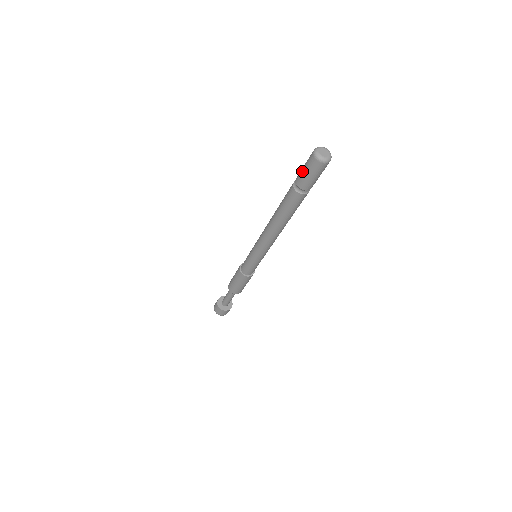
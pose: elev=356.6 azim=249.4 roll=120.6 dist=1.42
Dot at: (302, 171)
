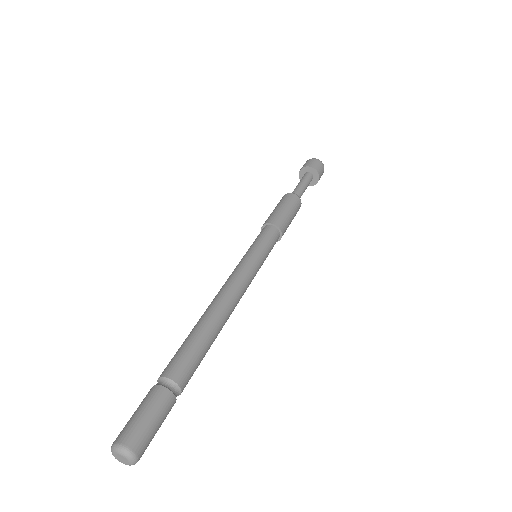
Dot at: (136, 410)
